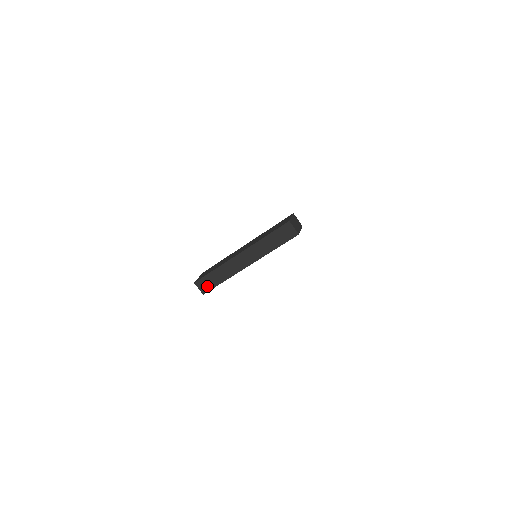
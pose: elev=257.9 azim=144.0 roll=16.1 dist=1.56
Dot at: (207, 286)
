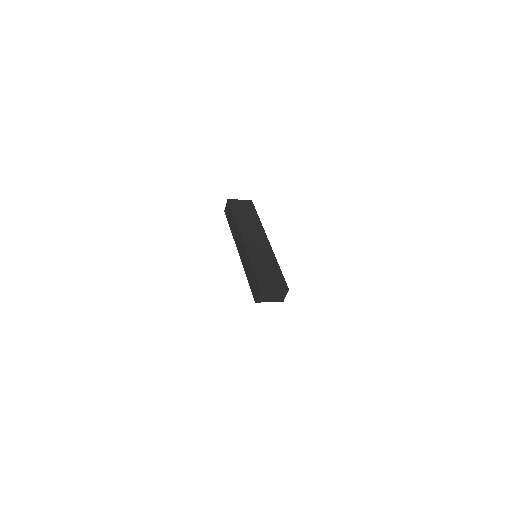
Dot at: (228, 213)
